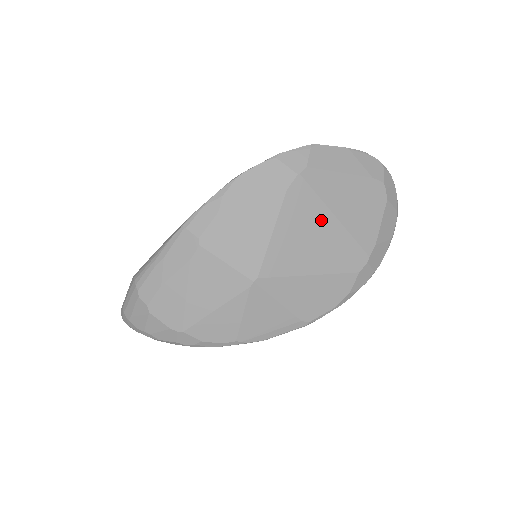
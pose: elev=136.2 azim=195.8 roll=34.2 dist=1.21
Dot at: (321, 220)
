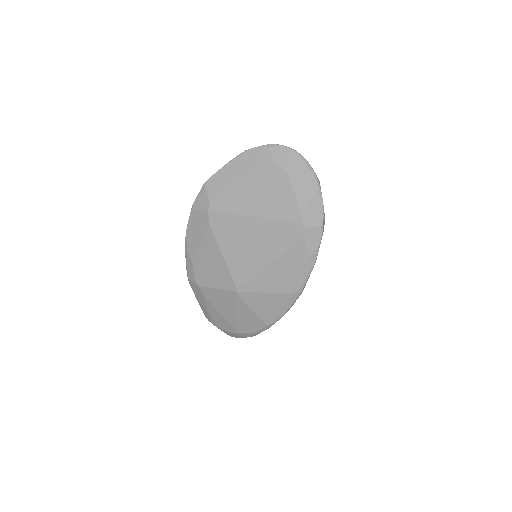
Dot at: (246, 226)
